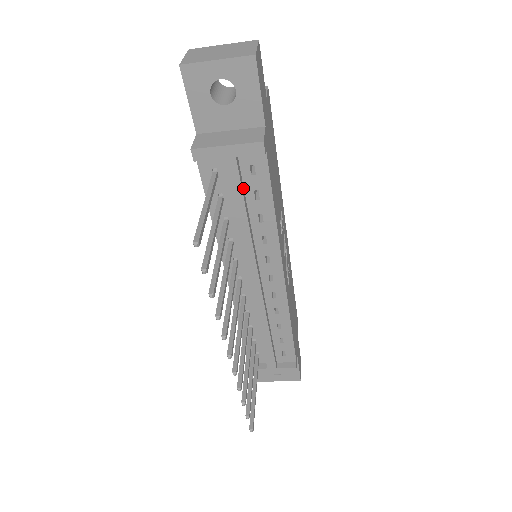
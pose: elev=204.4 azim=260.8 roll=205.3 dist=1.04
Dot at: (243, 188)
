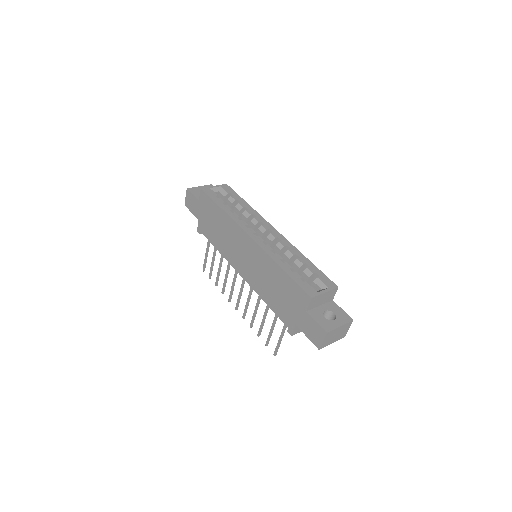
Dot at: occluded
